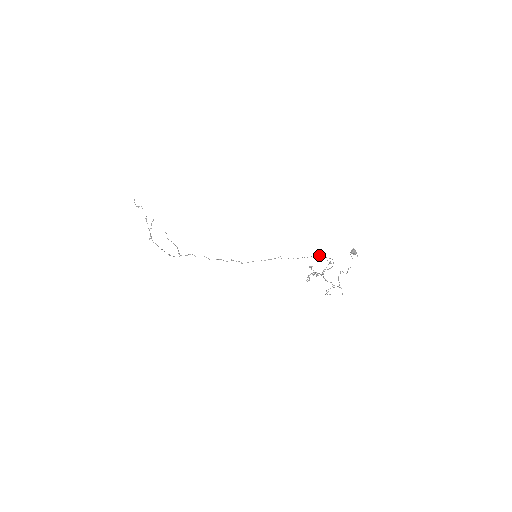
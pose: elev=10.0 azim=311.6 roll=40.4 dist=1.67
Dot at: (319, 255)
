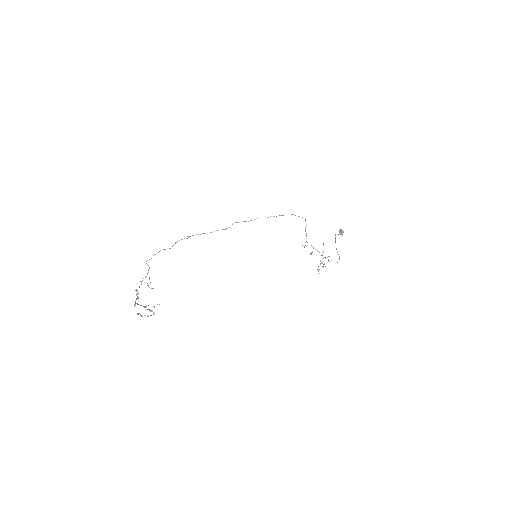
Dot at: occluded
